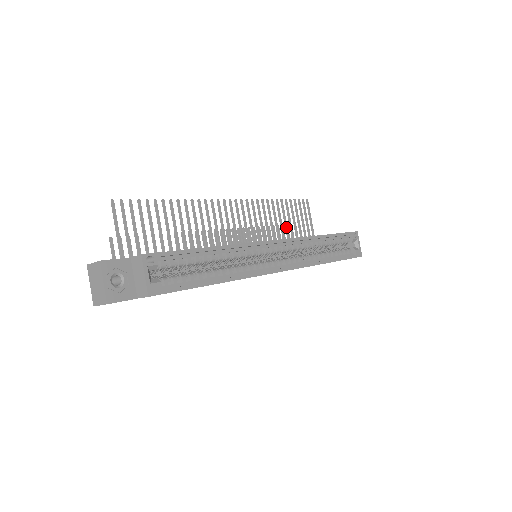
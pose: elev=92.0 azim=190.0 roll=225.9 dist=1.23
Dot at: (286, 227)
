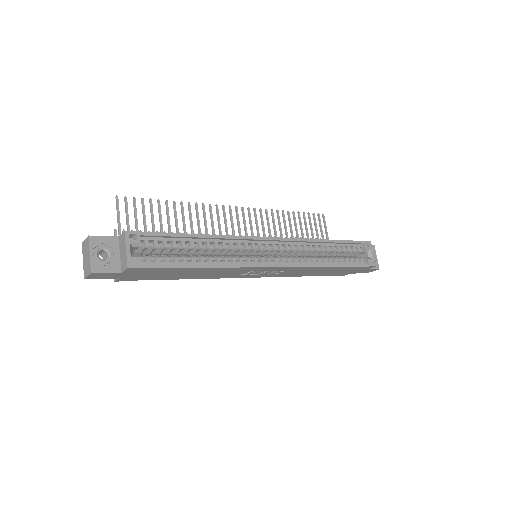
Dot at: (297, 237)
